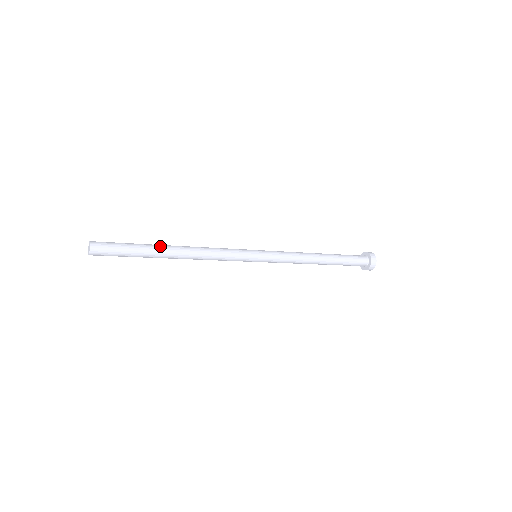
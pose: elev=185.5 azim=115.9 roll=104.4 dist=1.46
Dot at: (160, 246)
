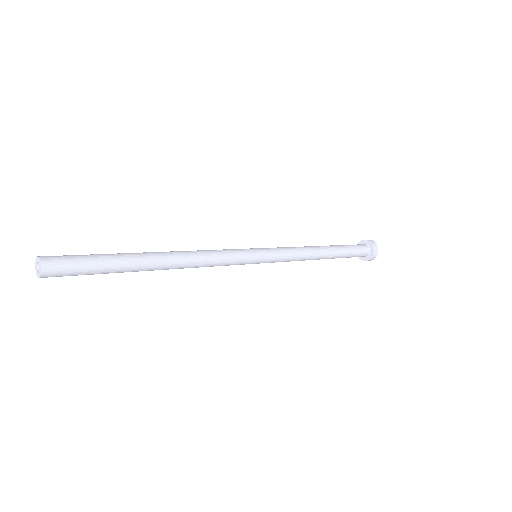
Dot at: occluded
